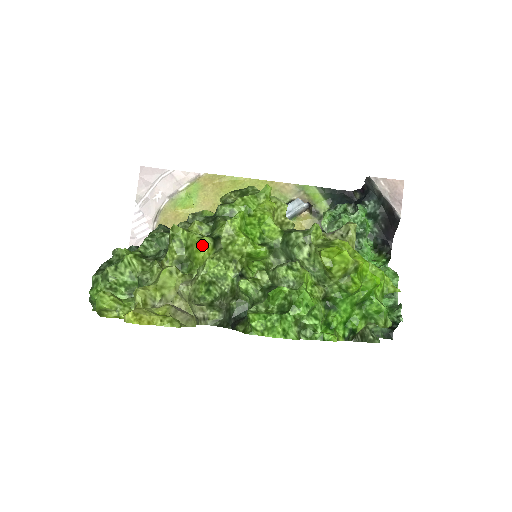
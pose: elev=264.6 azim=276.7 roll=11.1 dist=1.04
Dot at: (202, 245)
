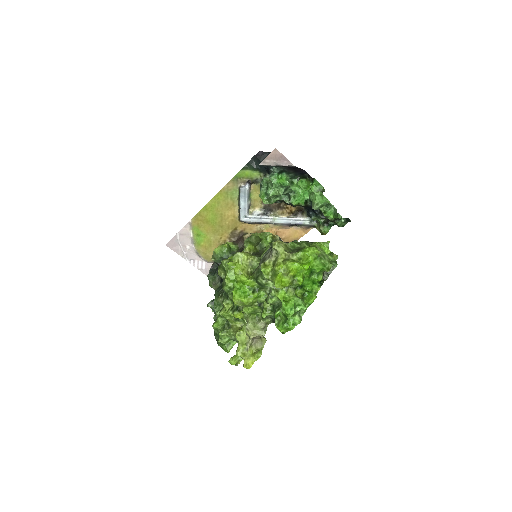
Dot at: (236, 317)
